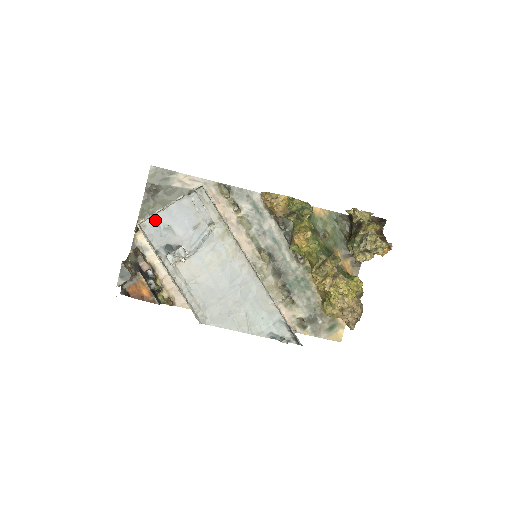
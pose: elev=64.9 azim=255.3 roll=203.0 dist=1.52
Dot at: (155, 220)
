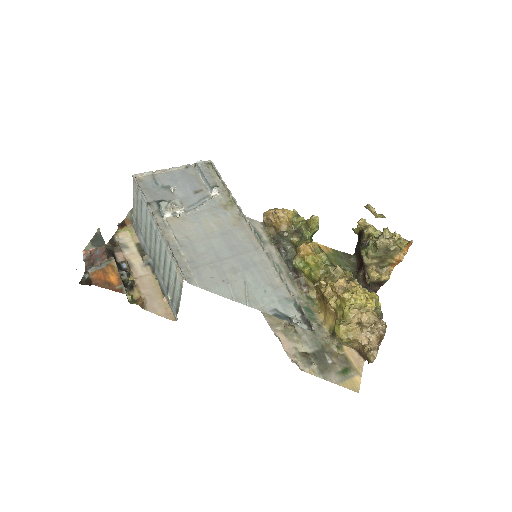
Dot at: (154, 178)
